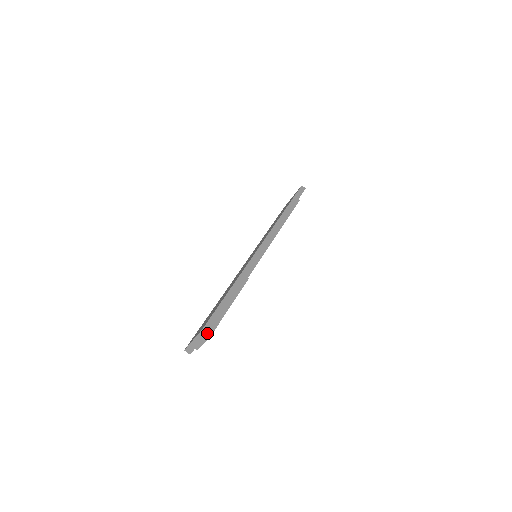
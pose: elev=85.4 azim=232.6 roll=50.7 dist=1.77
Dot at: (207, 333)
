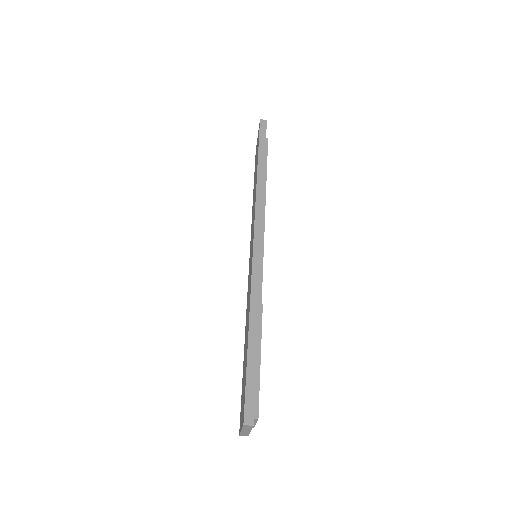
Dot at: (252, 425)
